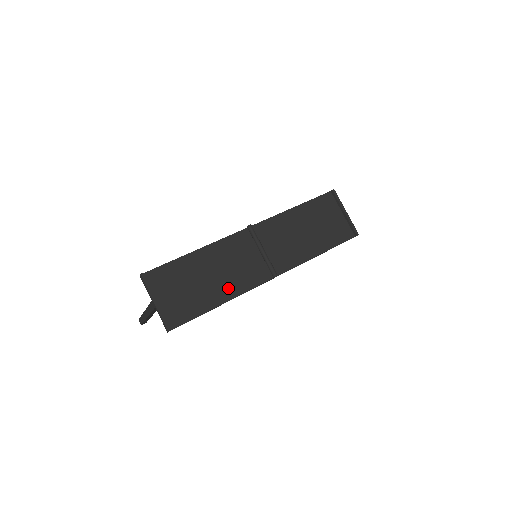
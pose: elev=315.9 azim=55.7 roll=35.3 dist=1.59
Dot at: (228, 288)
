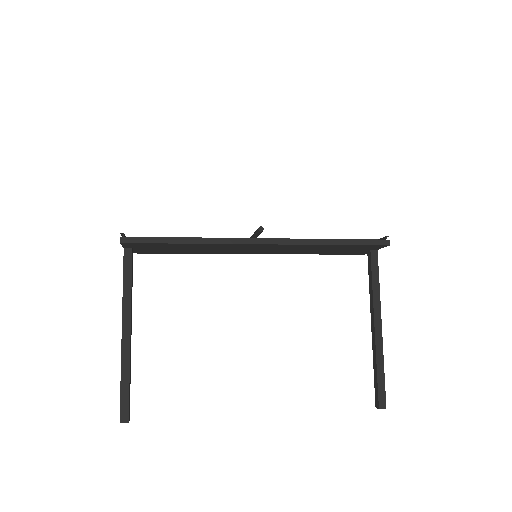
Dot at: occluded
